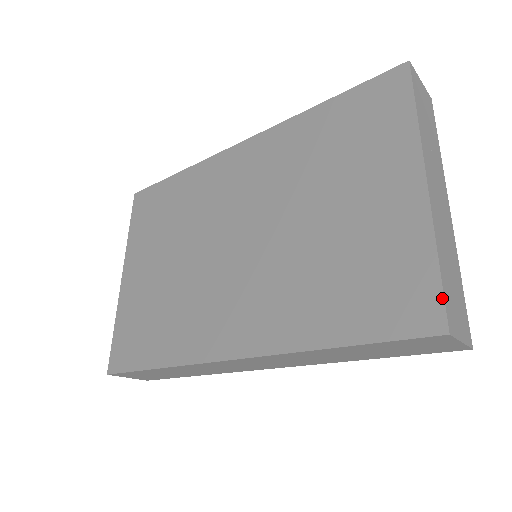
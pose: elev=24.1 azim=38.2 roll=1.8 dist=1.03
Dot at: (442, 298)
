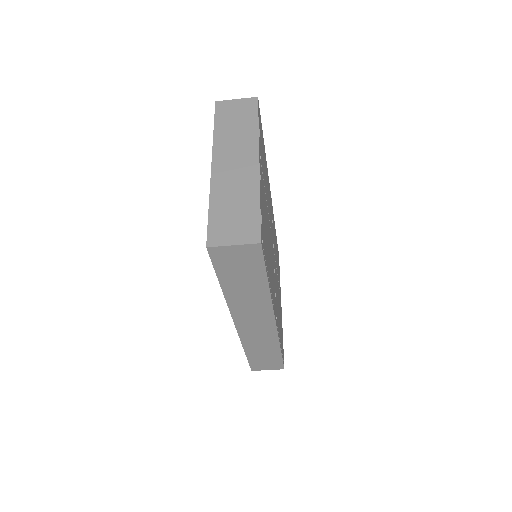
Dot at: (207, 229)
